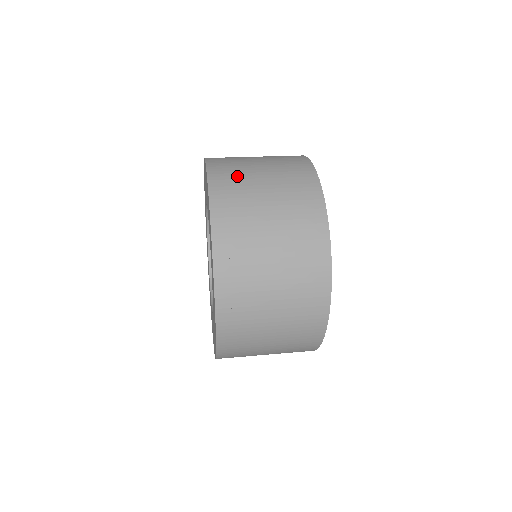
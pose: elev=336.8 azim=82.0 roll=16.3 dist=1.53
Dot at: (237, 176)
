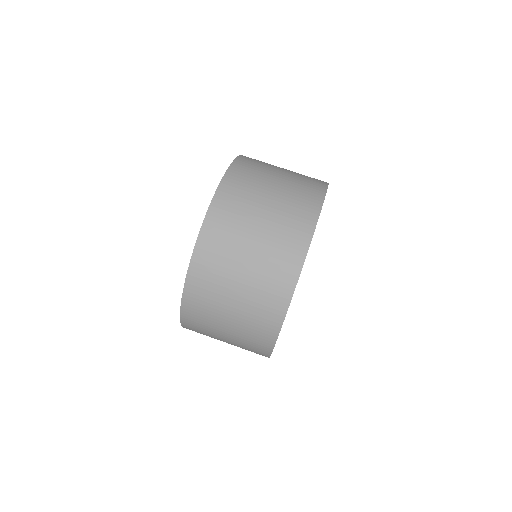
Dot at: (207, 307)
